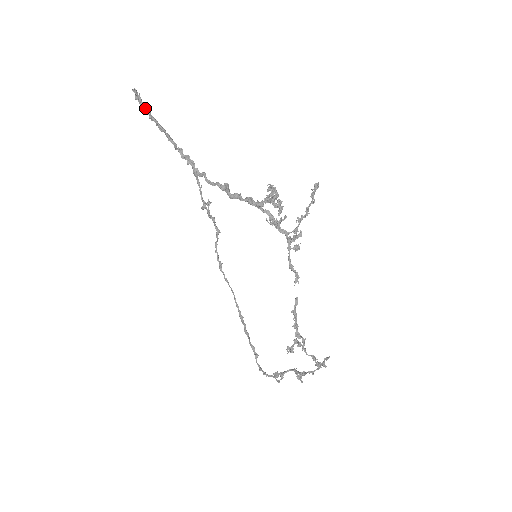
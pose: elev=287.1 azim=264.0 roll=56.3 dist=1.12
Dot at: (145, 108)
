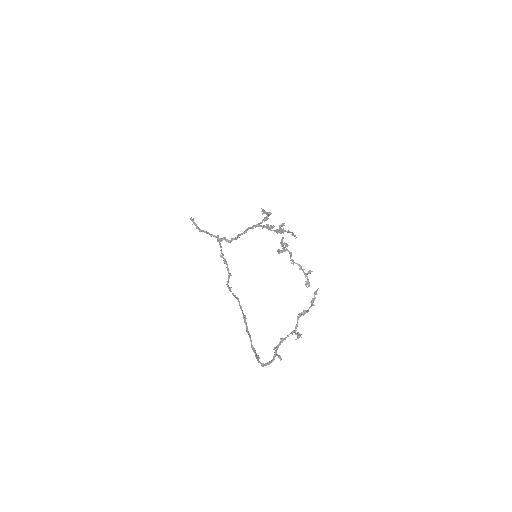
Dot at: (195, 223)
